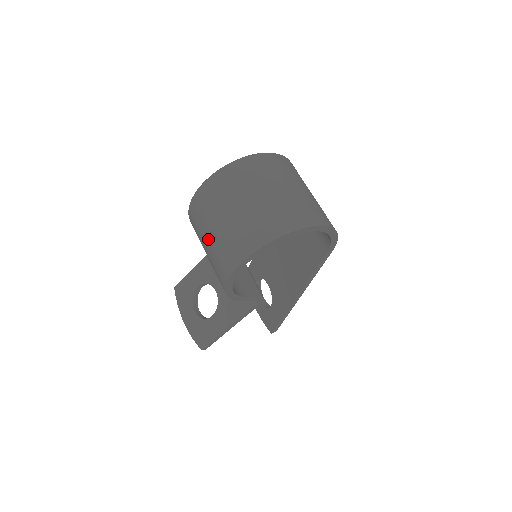
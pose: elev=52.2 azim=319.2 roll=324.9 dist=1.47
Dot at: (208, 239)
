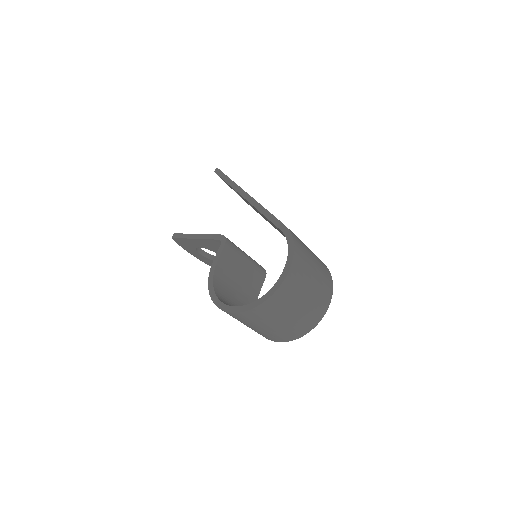
Dot at: occluded
